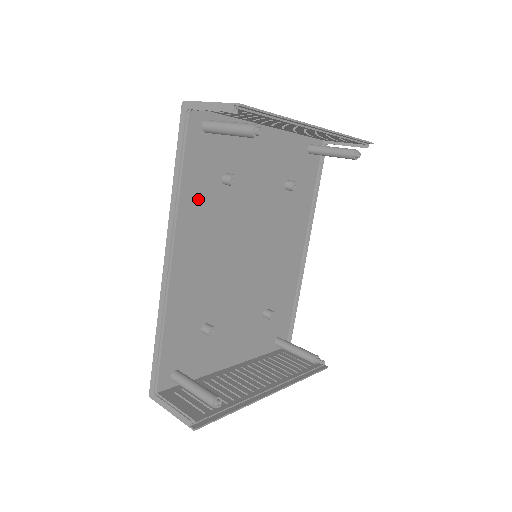
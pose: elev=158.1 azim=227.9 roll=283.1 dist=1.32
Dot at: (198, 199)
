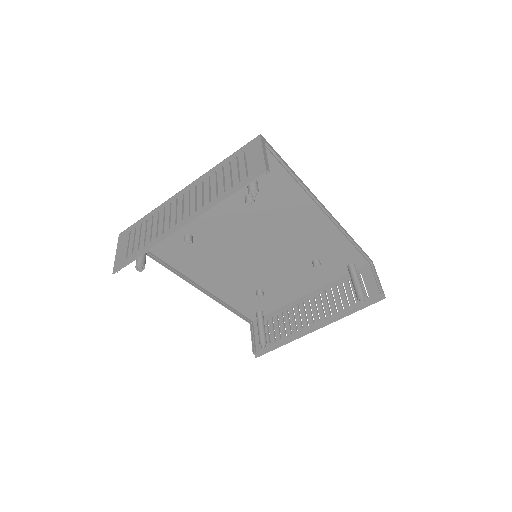
Dot at: (182, 256)
